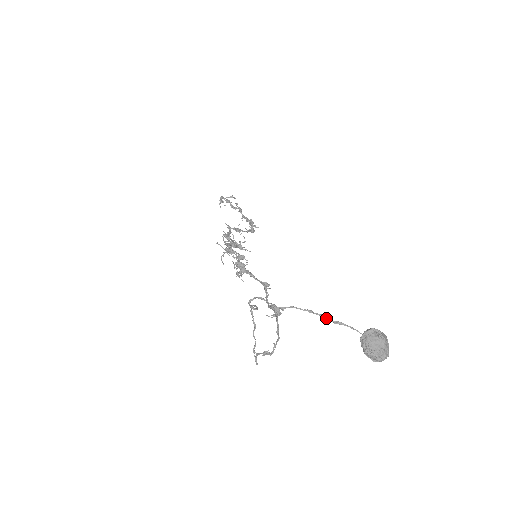
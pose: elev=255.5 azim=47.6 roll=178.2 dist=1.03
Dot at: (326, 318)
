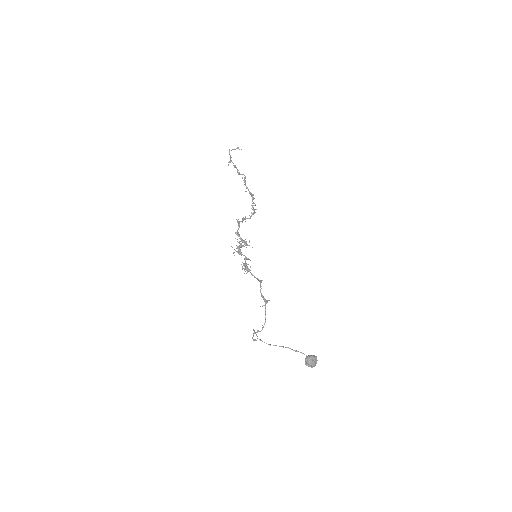
Dot at: occluded
